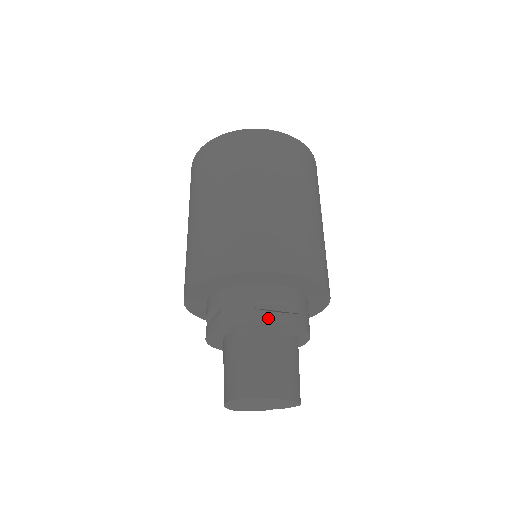
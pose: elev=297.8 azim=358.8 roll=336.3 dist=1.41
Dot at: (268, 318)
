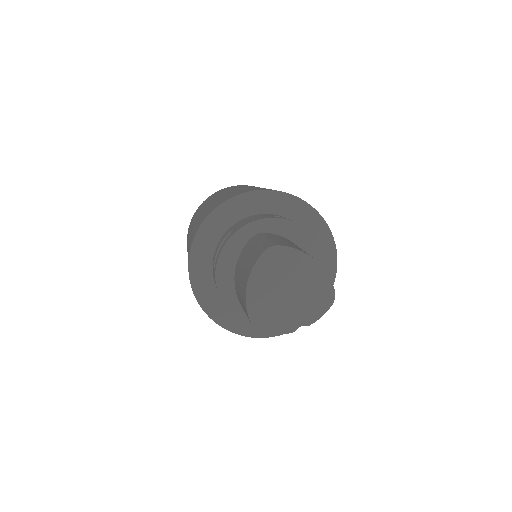
Dot at: (284, 218)
